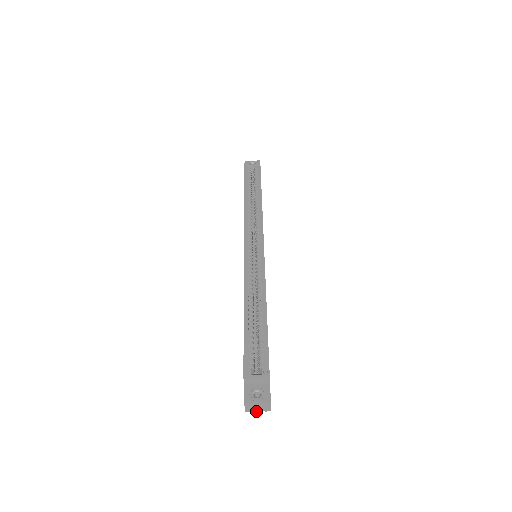
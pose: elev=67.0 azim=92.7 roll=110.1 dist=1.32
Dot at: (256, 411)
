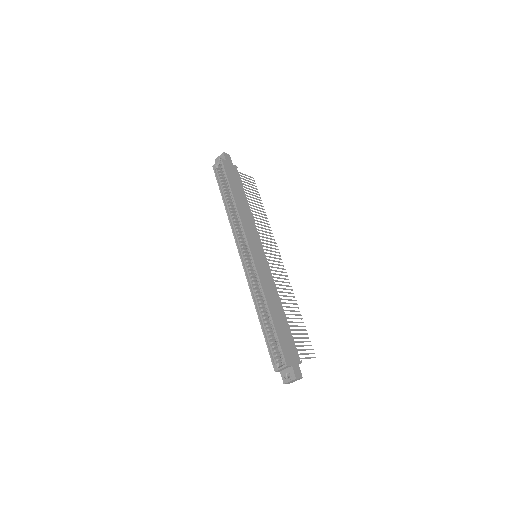
Dot at: occluded
